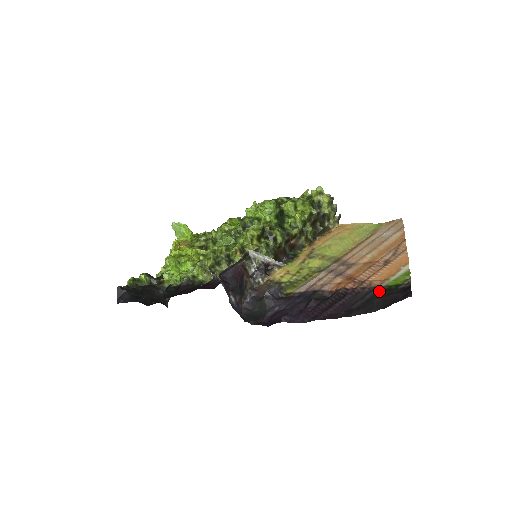
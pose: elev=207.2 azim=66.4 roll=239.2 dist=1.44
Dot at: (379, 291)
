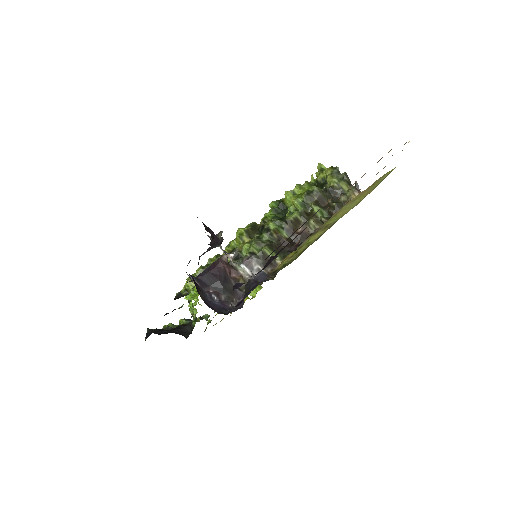
Dot at: occluded
